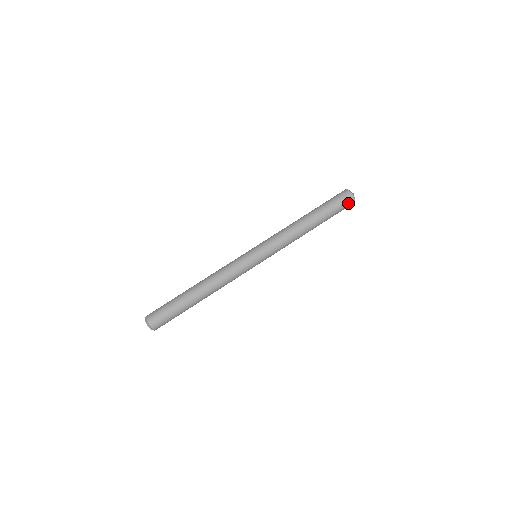
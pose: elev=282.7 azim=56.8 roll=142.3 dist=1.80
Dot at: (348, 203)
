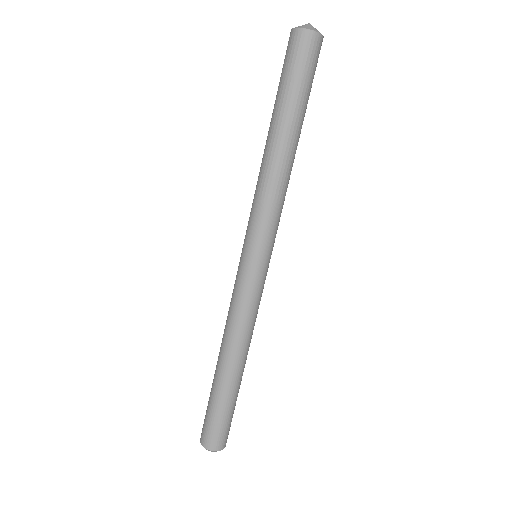
Dot at: (308, 49)
